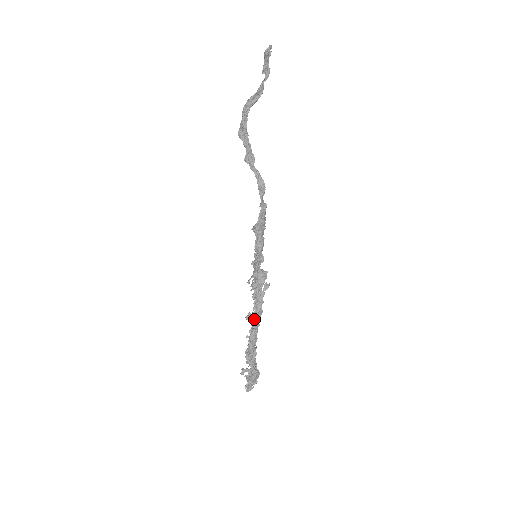
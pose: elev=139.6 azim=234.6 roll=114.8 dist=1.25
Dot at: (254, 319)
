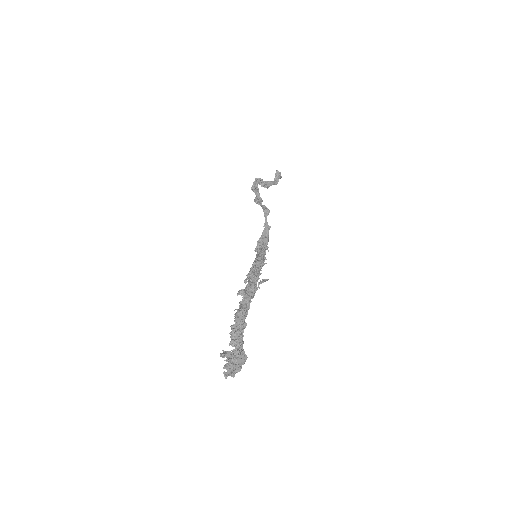
Dot at: (247, 290)
